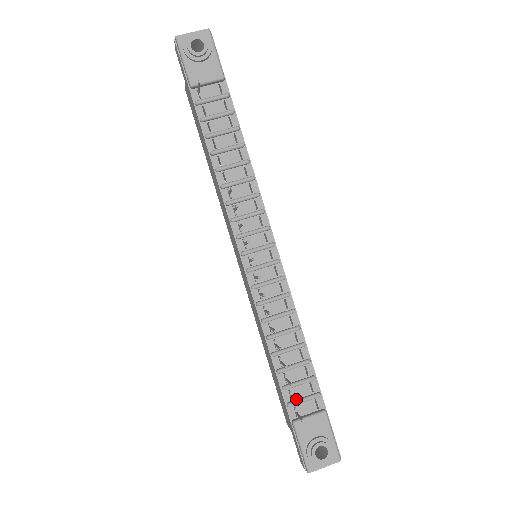
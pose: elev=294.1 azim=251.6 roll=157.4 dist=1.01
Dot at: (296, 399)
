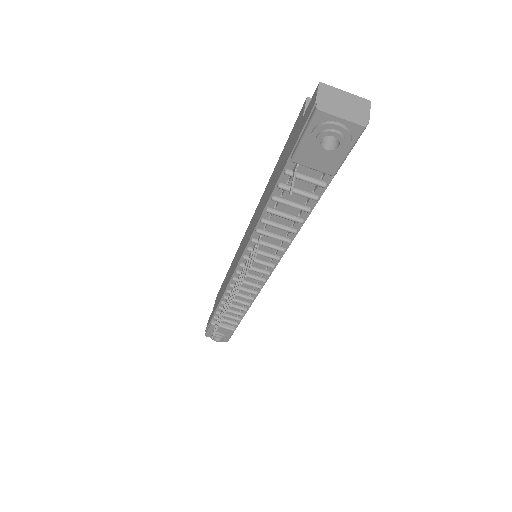
Dot at: occluded
